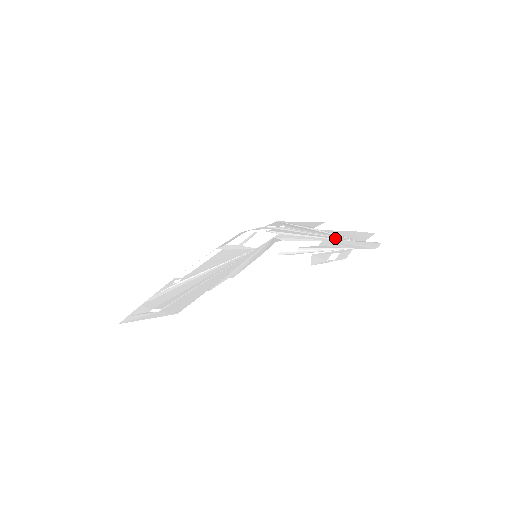
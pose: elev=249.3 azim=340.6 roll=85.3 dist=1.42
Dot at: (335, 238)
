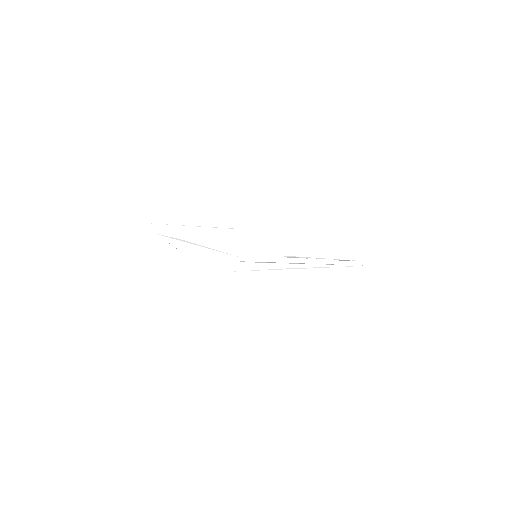
Dot at: occluded
